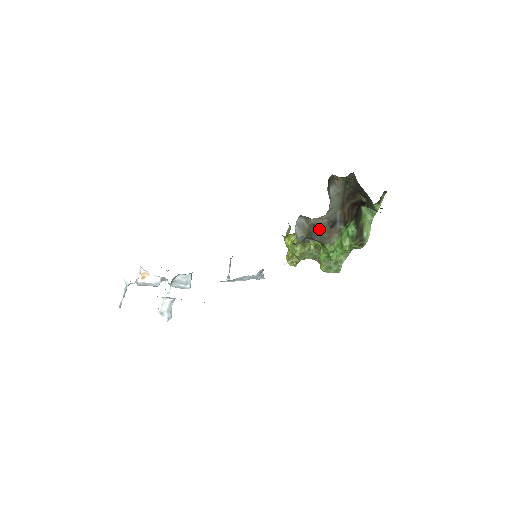
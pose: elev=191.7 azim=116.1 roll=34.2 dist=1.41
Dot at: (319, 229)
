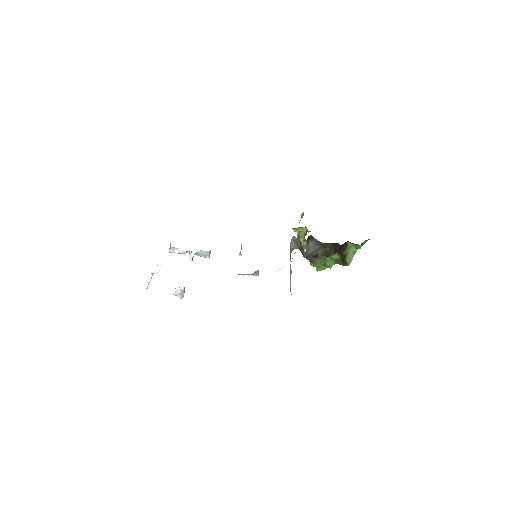
Dot at: occluded
